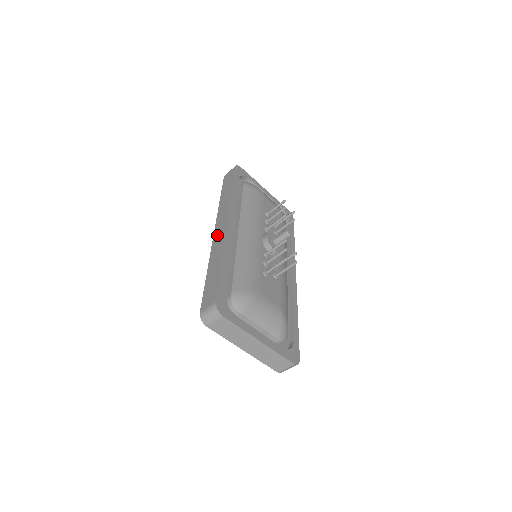
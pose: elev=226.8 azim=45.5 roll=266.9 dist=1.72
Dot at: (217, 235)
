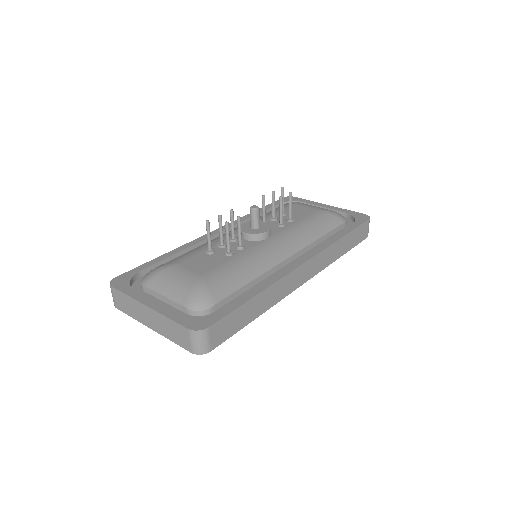
Dot at: occluded
